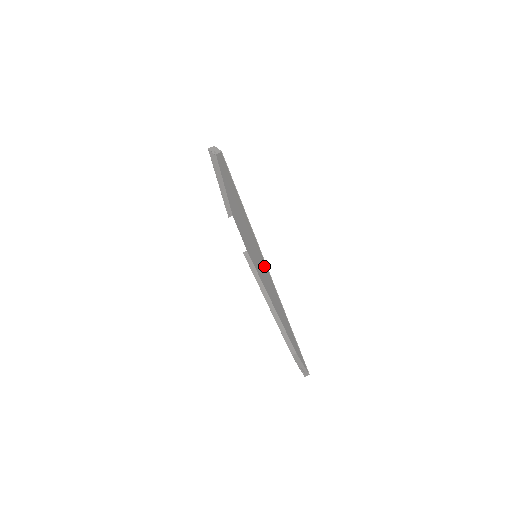
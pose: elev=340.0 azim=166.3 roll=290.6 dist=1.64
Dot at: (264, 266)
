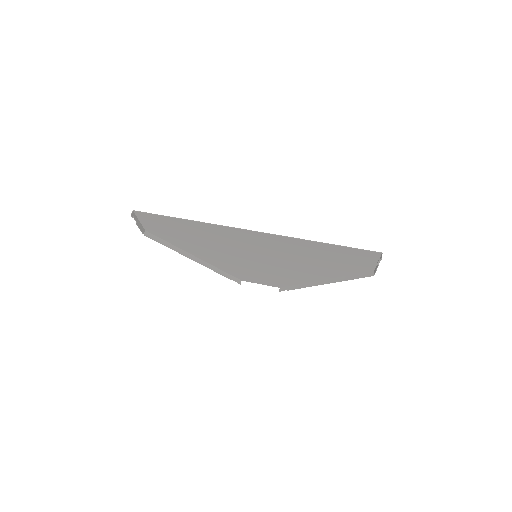
Dot at: (249, 239)
